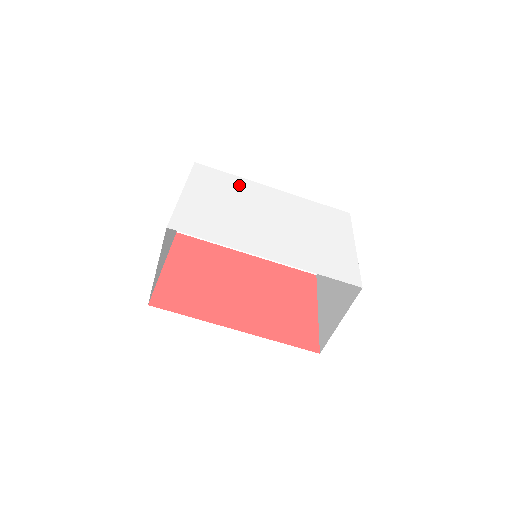
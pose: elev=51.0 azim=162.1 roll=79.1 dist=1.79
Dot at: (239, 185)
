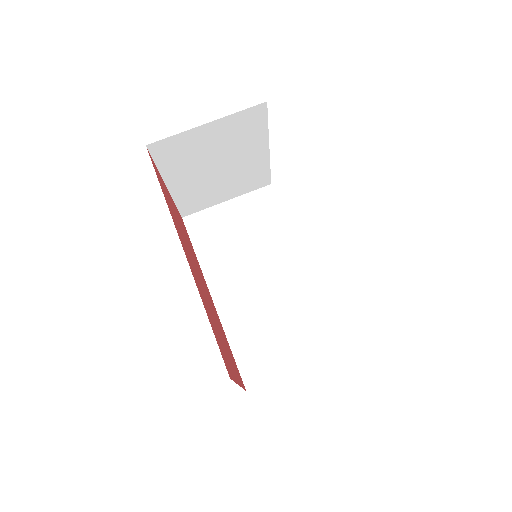
Dot at: occluded
